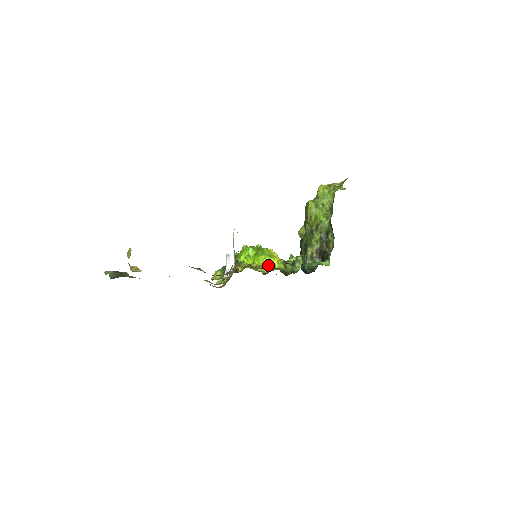
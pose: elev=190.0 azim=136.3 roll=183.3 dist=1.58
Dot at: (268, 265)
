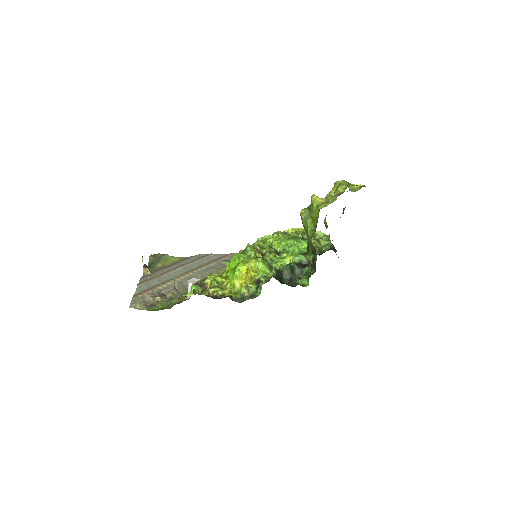
Dot at: (233, 286)
